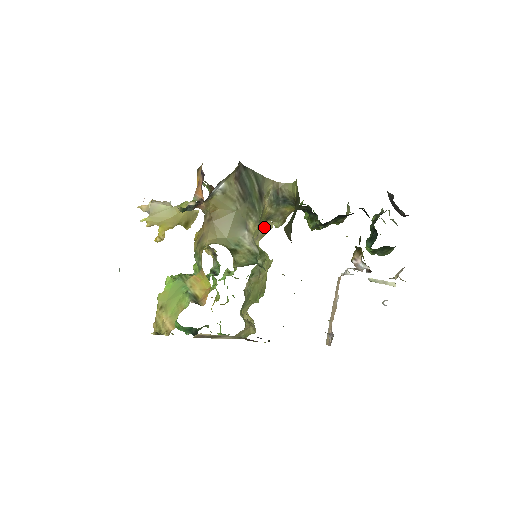
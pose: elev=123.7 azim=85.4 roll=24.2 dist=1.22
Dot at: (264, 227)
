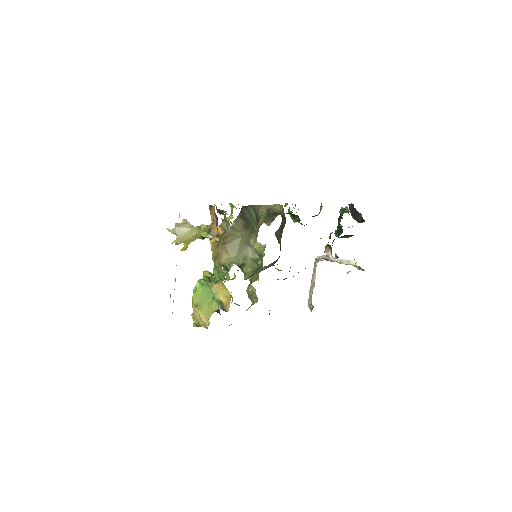
Dot at: occluded
